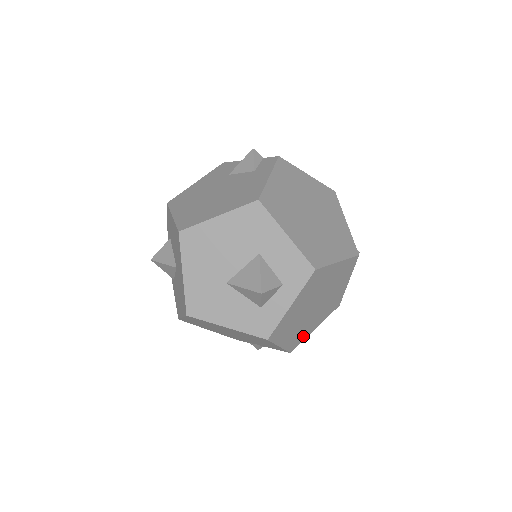
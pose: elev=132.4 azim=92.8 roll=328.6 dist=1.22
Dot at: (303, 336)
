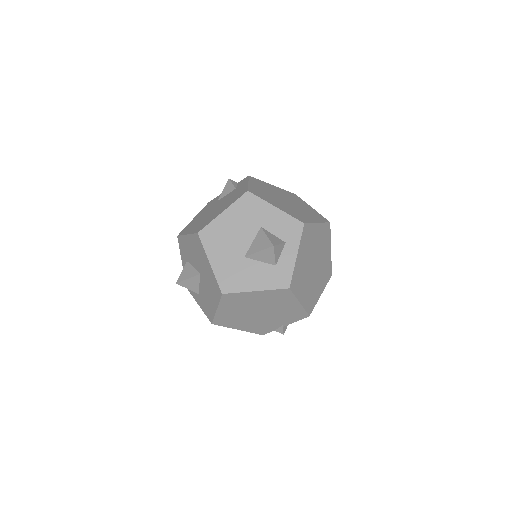
Dot at: (314, 300)
